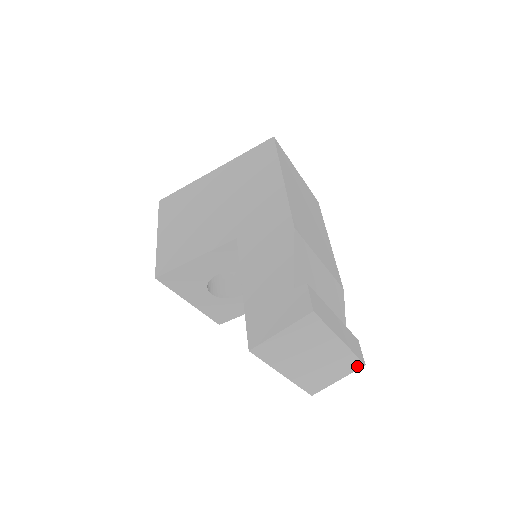
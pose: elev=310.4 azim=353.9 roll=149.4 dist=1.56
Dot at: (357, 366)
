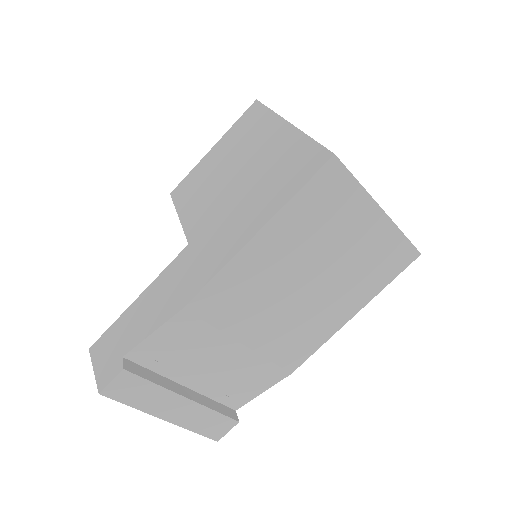
Dot at: occluded
